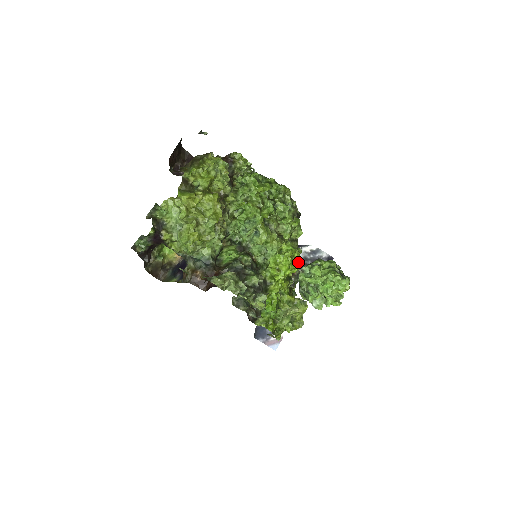
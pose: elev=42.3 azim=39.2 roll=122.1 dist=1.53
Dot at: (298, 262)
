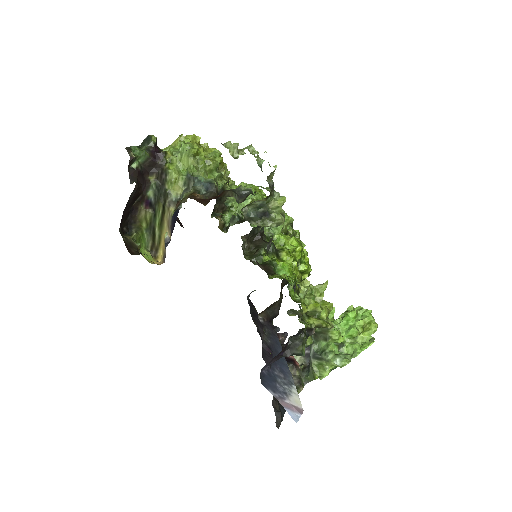
Dot at: (307, 263)
